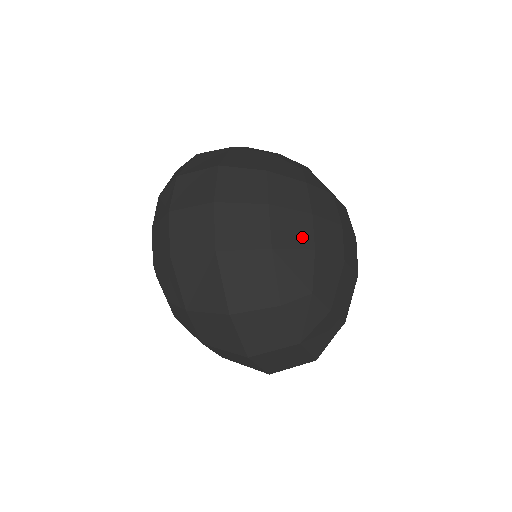
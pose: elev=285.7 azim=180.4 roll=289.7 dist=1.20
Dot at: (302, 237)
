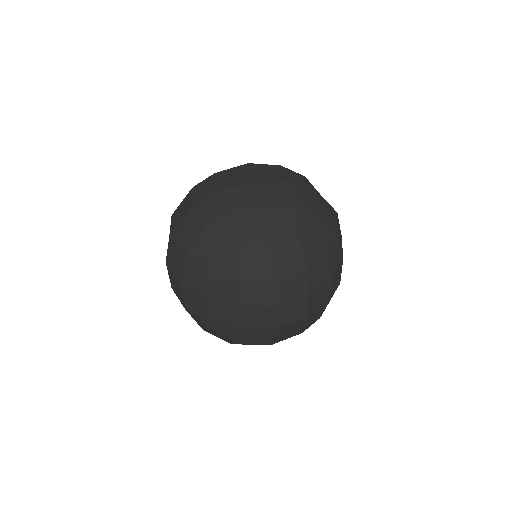
Dot at: (201, 310)
